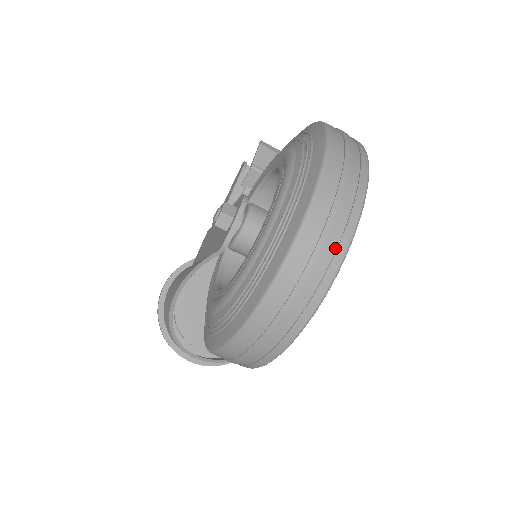
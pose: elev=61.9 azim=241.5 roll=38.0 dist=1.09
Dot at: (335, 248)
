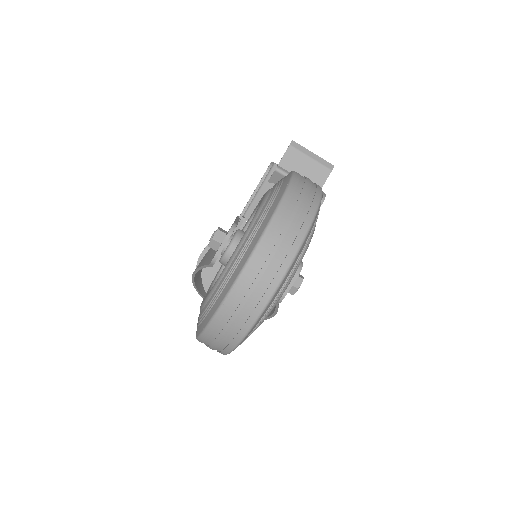
Dot at: (254, 308)
